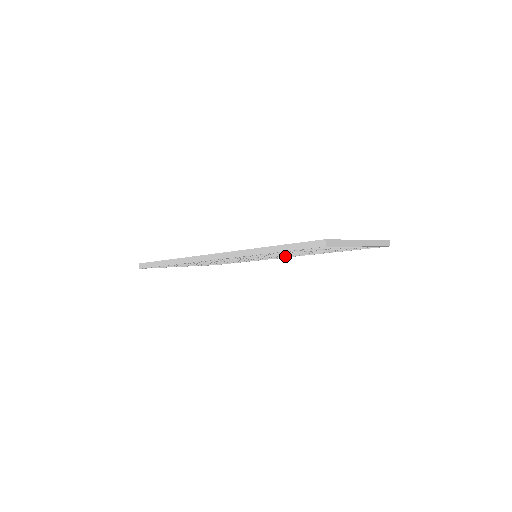
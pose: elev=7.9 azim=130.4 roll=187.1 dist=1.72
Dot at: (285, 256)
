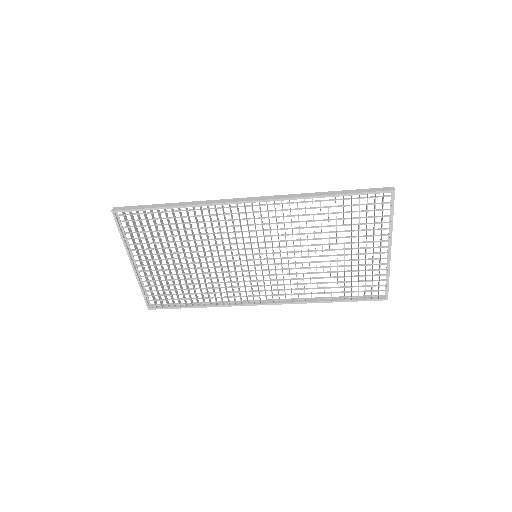
Dot at: (273, 285)
